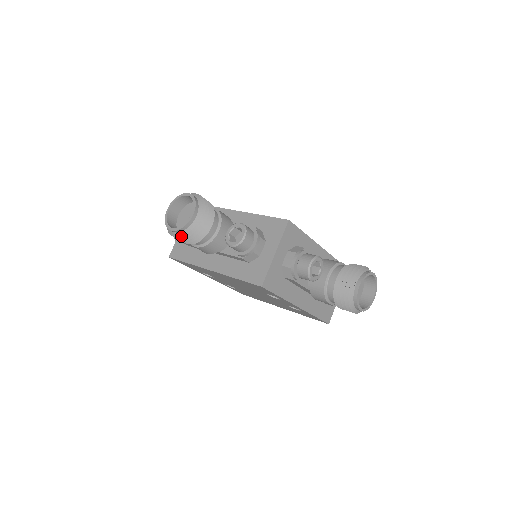
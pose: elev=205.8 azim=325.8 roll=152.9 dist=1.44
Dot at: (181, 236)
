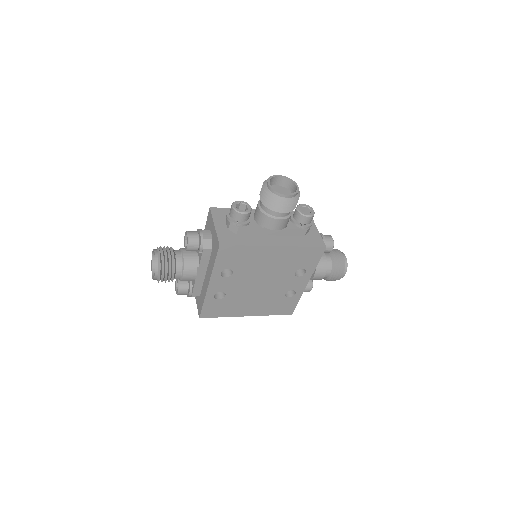
Dot at: (294, 200)
